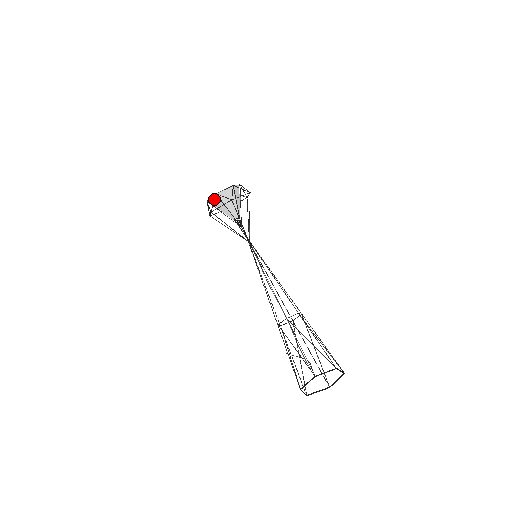
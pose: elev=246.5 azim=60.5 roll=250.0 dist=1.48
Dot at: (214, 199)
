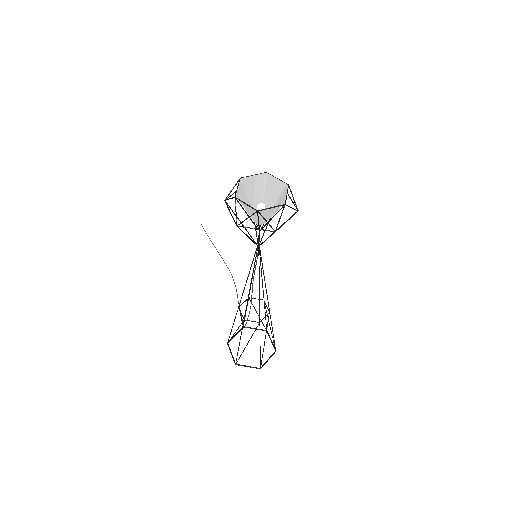
Dot at: occluded
